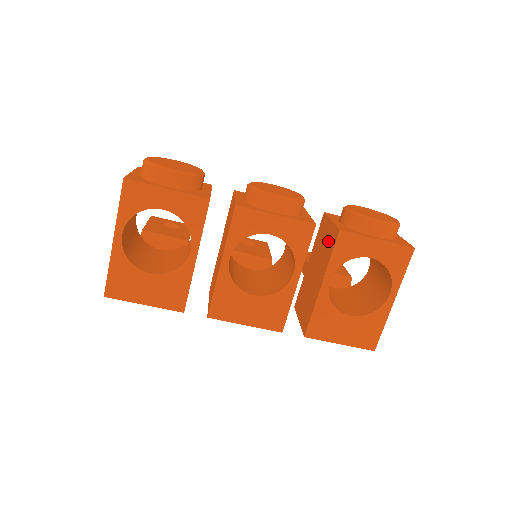
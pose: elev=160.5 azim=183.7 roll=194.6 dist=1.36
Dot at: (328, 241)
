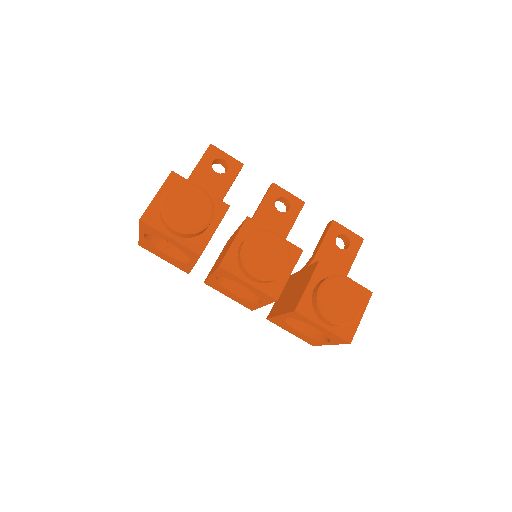
Dot at: (297, 296)
